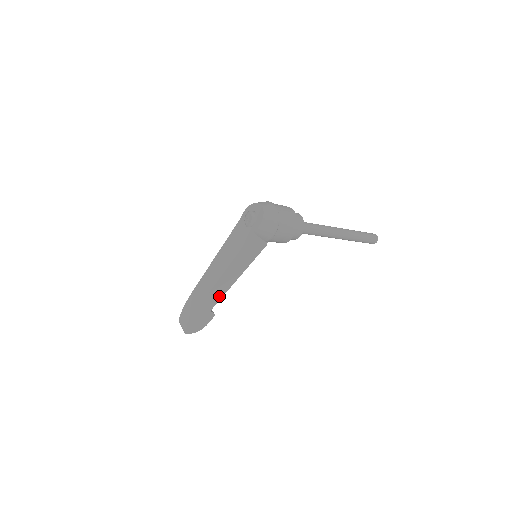
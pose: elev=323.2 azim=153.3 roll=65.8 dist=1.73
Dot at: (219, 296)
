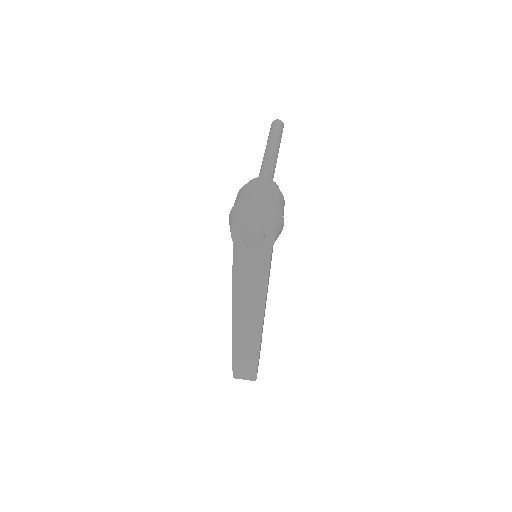
Dot at: (263, 324)
